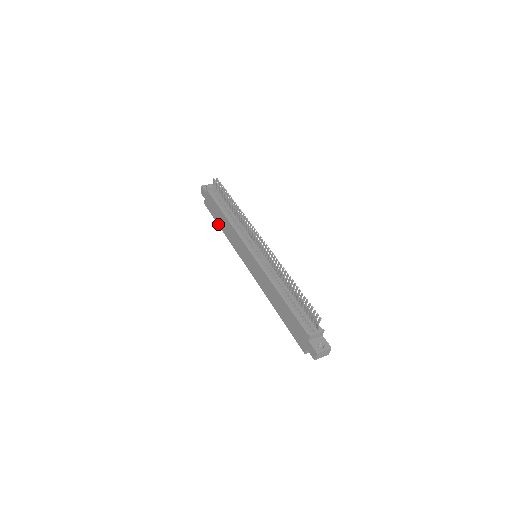
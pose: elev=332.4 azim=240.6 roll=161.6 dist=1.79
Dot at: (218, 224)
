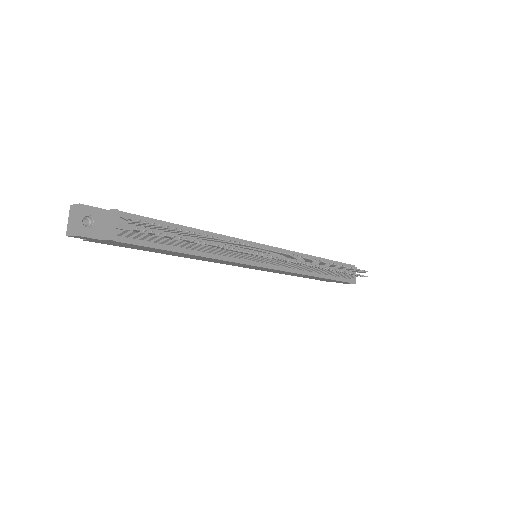
Dot at: occluded
